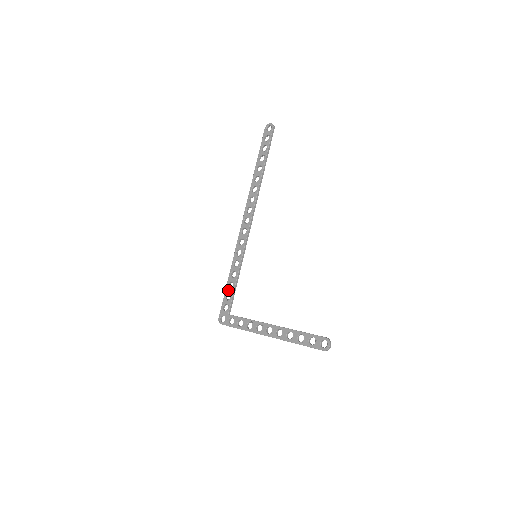
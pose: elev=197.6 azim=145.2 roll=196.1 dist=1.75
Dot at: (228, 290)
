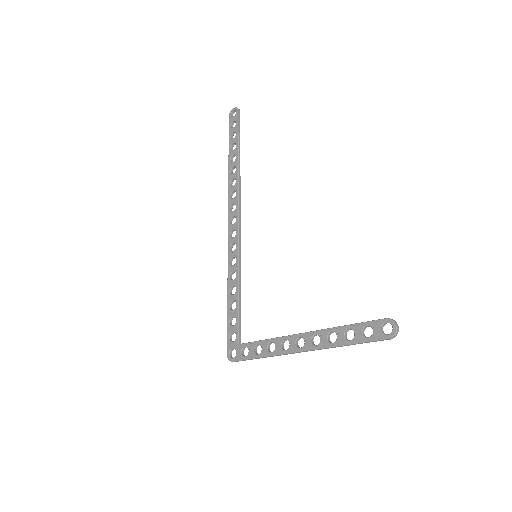
Dot at: (231, 313)
